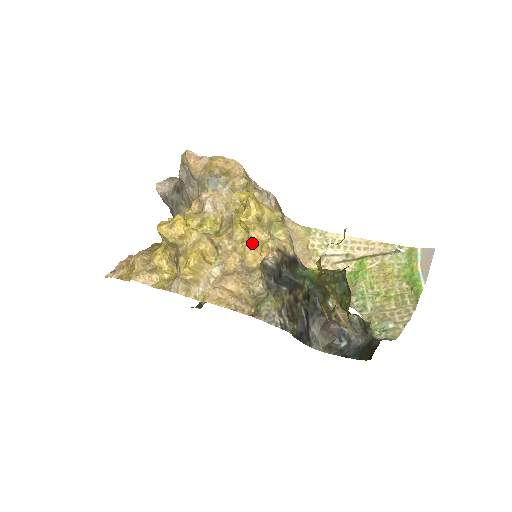
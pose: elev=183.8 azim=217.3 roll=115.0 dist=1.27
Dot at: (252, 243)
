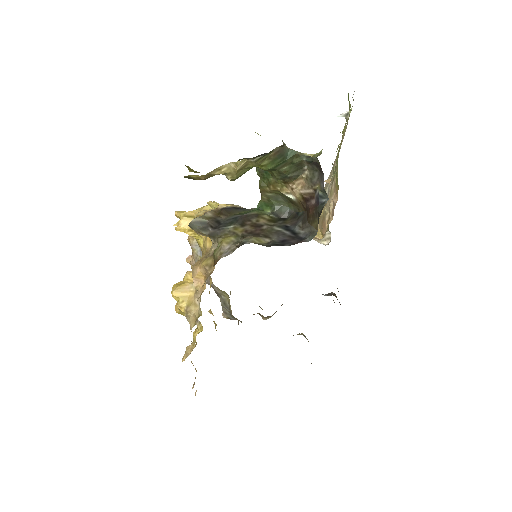
Dot at: (204, 236)
